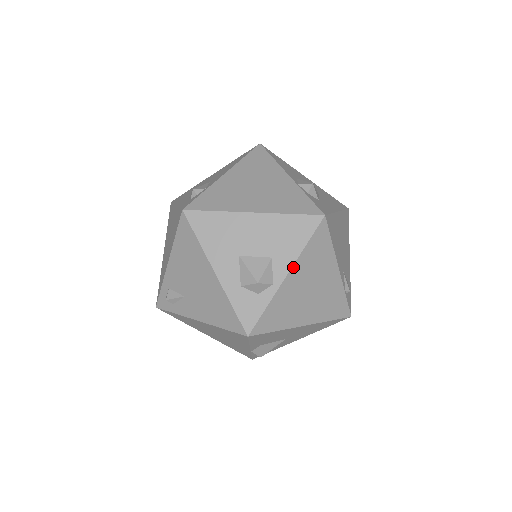
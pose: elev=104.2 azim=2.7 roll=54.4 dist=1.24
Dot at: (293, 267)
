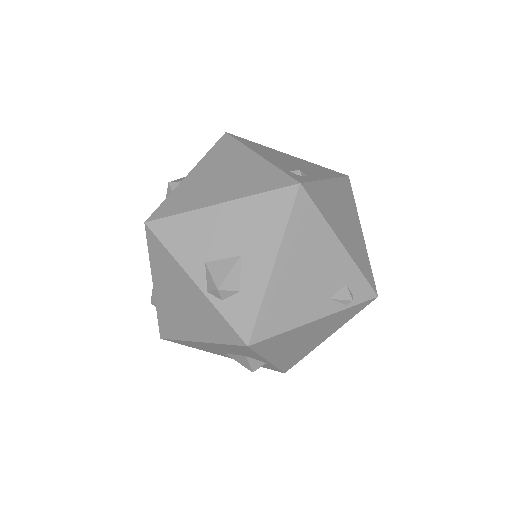
Dot at: (267, 359)
